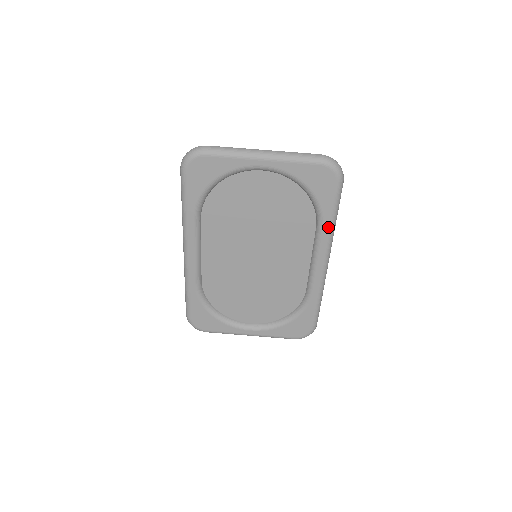
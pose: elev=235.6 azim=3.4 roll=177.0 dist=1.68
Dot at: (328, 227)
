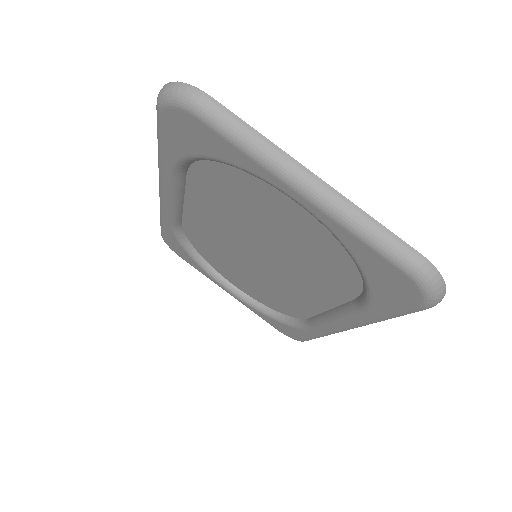
Dot at: (369, 318)
